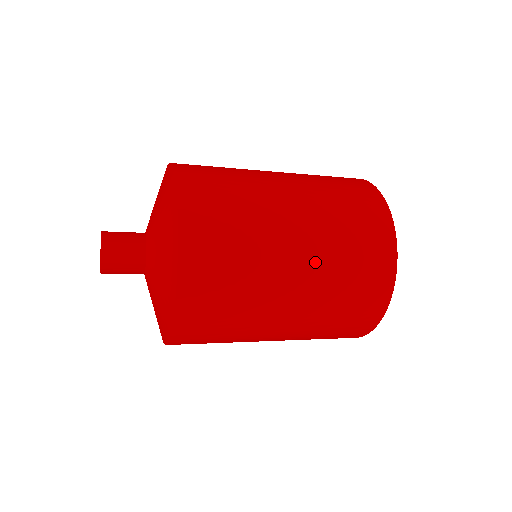
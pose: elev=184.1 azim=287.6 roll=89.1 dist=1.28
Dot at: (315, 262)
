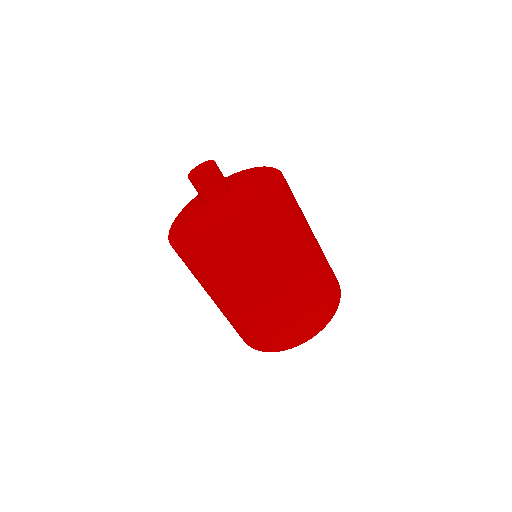
Dot at: occluded
